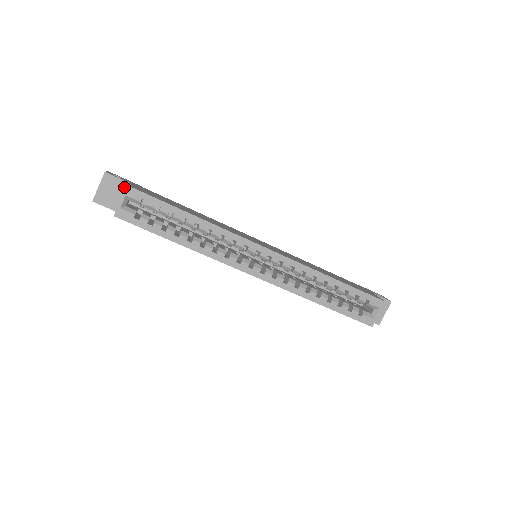
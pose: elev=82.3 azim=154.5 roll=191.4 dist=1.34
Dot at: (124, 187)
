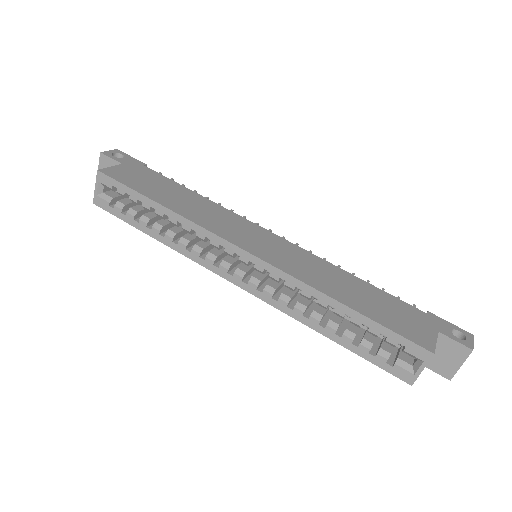
Dot at: occluded
